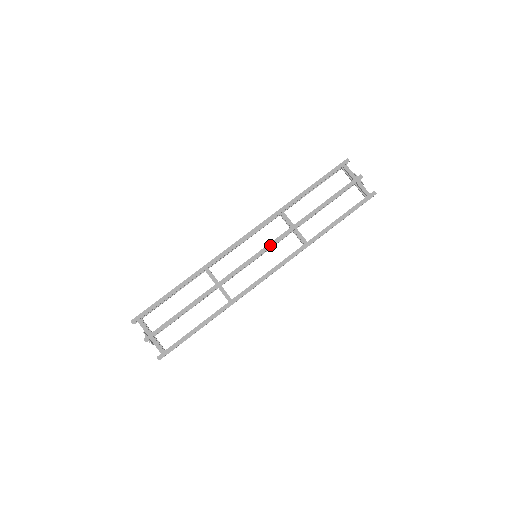
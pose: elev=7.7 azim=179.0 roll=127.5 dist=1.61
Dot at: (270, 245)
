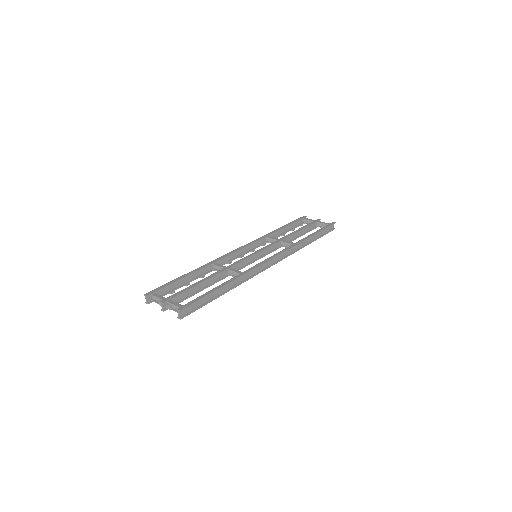
Dot at: (266, 247)
